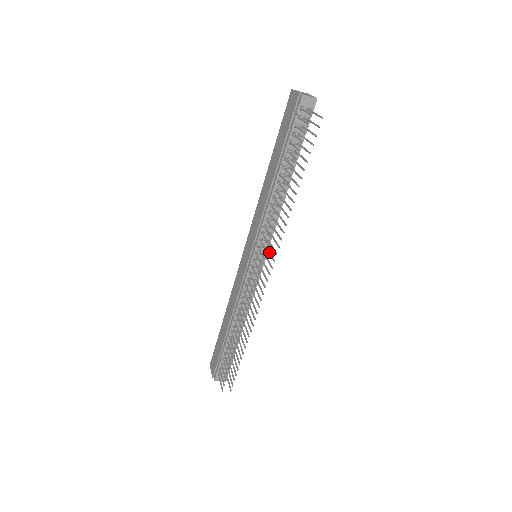
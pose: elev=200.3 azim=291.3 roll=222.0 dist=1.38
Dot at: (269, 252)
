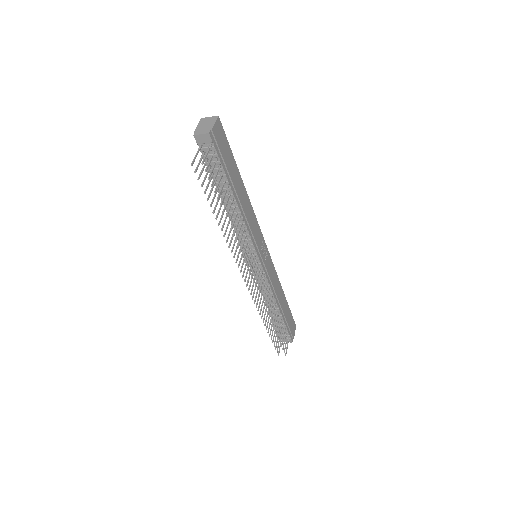
Dot at: occluded
